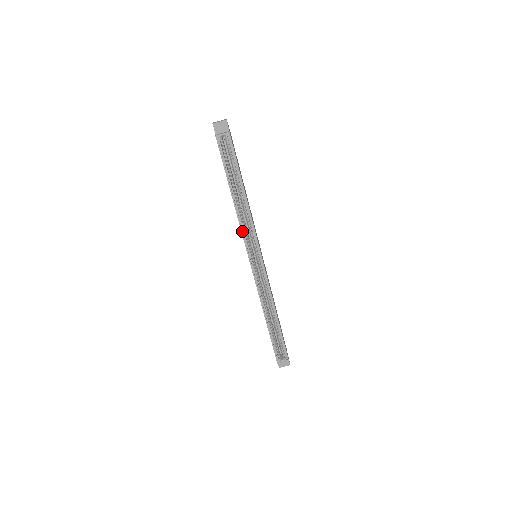
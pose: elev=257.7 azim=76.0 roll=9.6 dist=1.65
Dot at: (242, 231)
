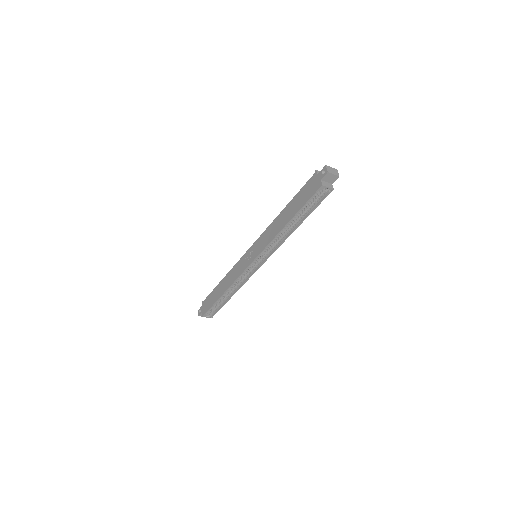
Dot at: (268, 245)
